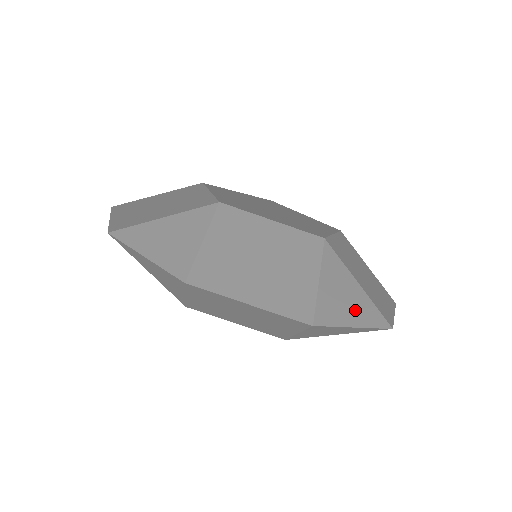
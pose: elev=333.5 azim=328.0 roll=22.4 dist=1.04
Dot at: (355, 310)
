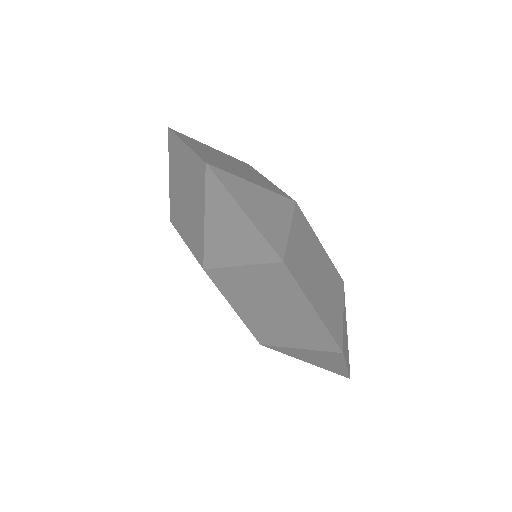
Dot at: (347, 352)
